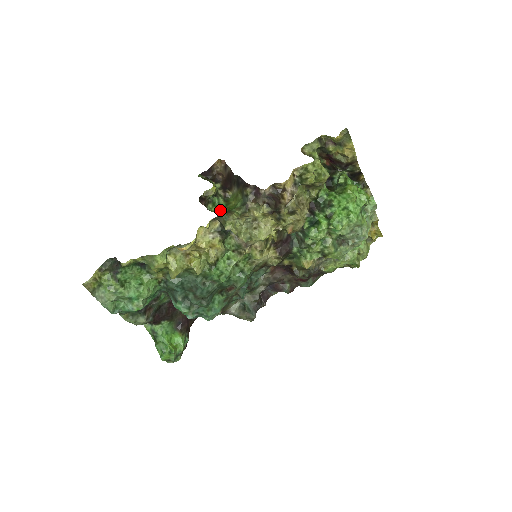
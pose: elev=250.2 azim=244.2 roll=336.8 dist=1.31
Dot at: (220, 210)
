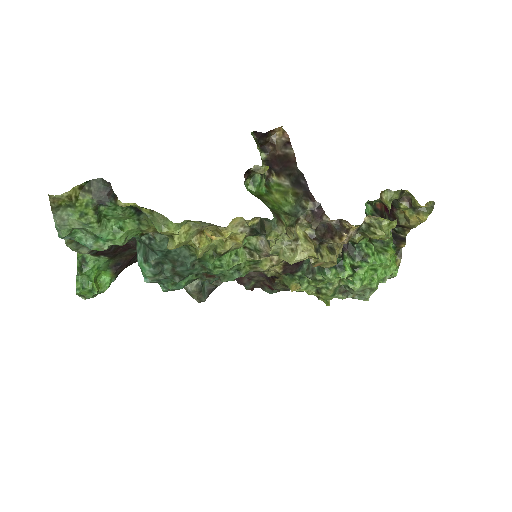
Dot at: (270, 209)
